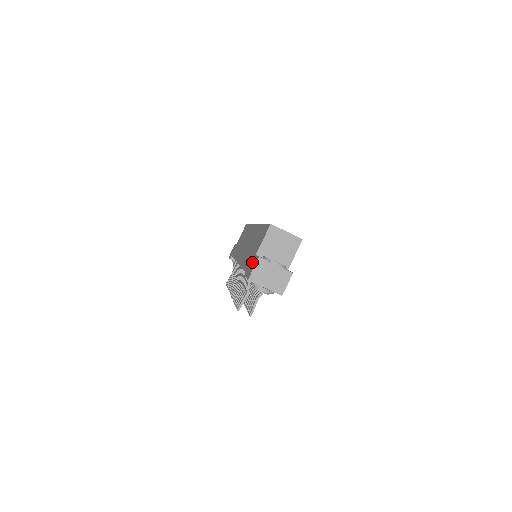
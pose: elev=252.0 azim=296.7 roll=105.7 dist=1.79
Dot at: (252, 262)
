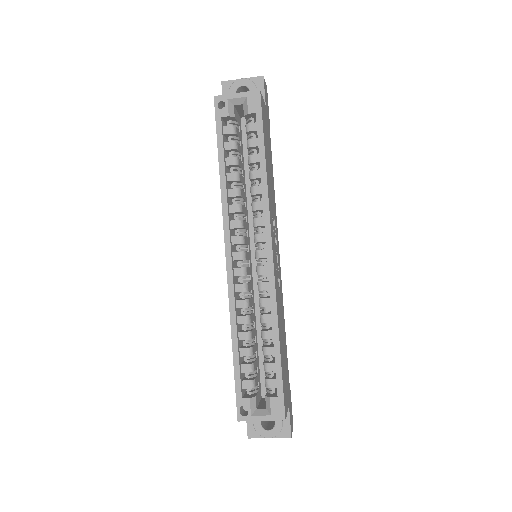
Dot at: occluded
